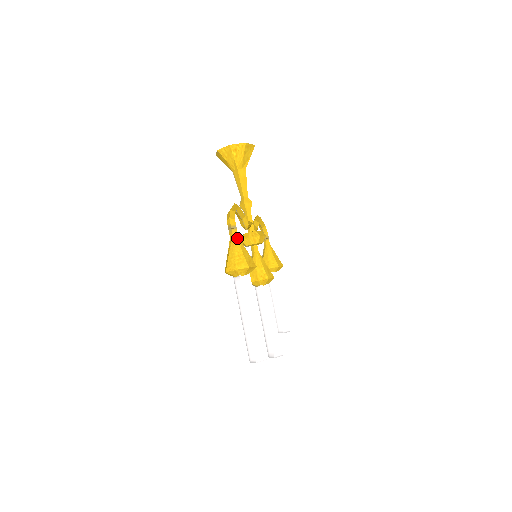
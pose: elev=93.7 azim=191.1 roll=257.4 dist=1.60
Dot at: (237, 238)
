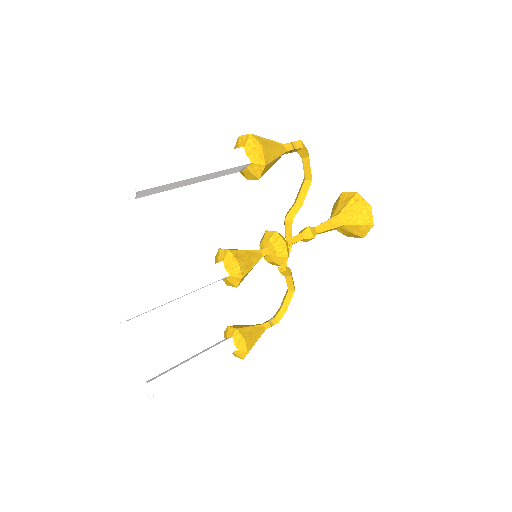
Dot at: (285, 148)
